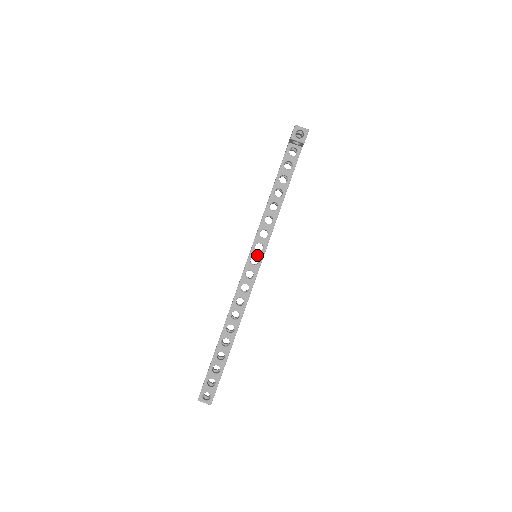
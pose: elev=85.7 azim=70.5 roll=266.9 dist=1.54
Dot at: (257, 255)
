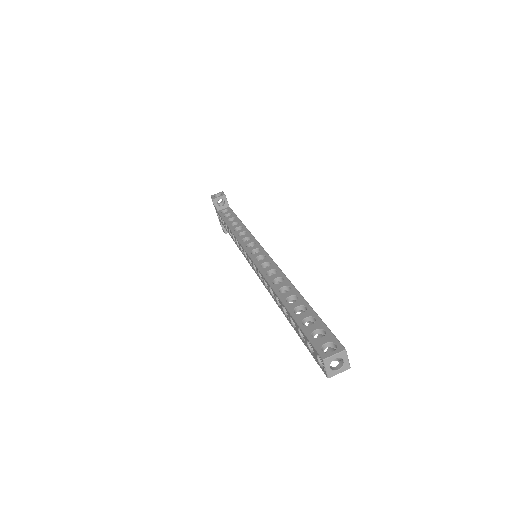
Dot at: (254, 248)
